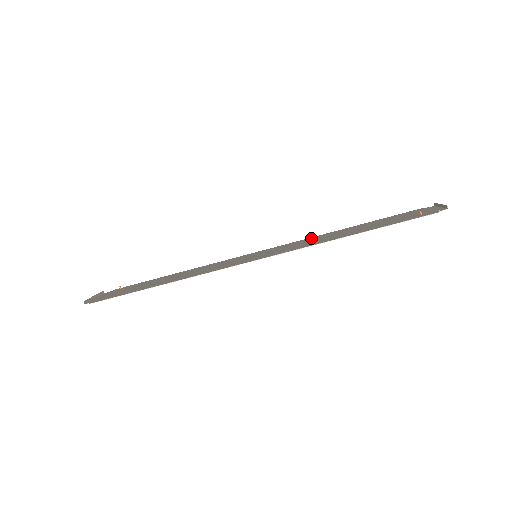
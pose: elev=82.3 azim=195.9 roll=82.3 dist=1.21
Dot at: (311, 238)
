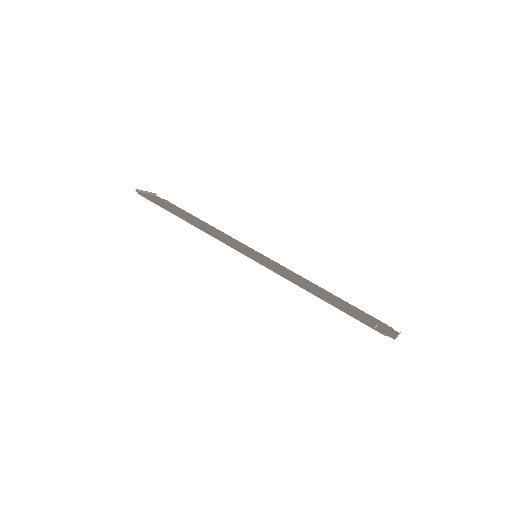
Dot at: (302, 278)
